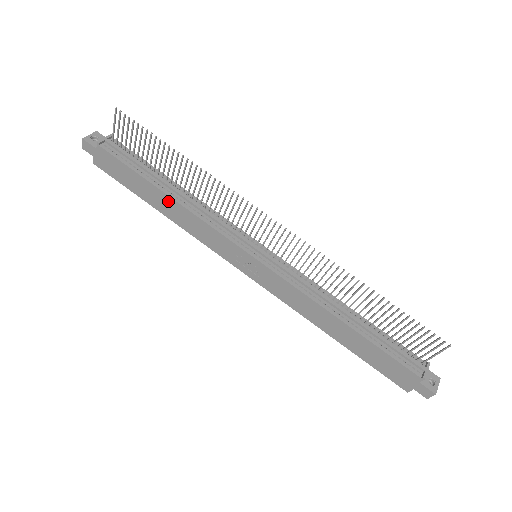
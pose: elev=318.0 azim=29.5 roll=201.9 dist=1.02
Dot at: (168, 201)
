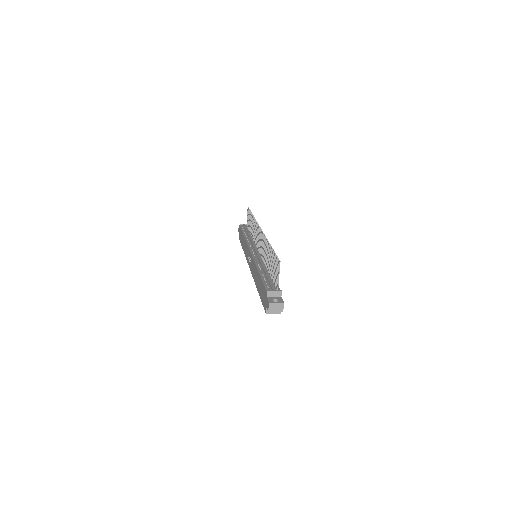
Dot at: occluded
